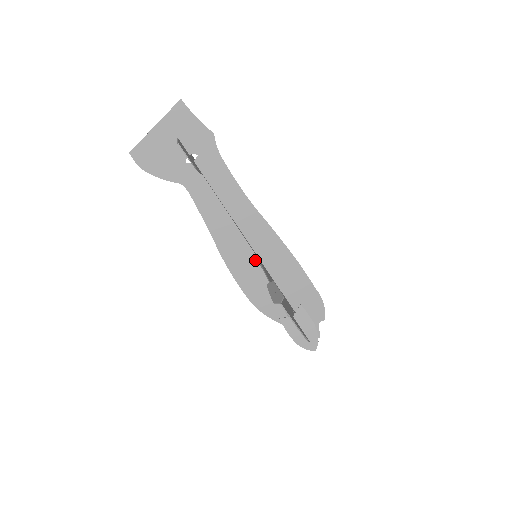
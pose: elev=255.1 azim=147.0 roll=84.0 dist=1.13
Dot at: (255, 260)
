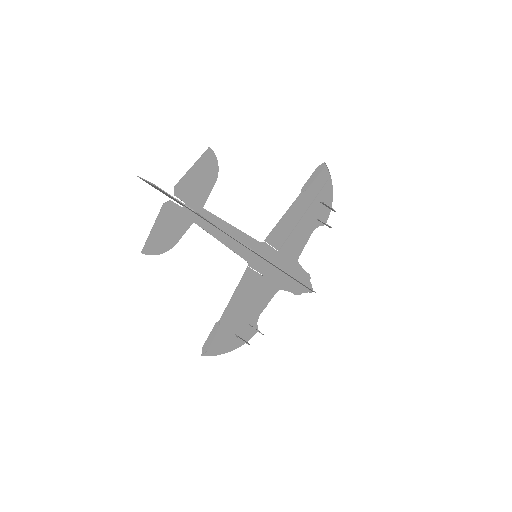
Dot at: (257, 255)
